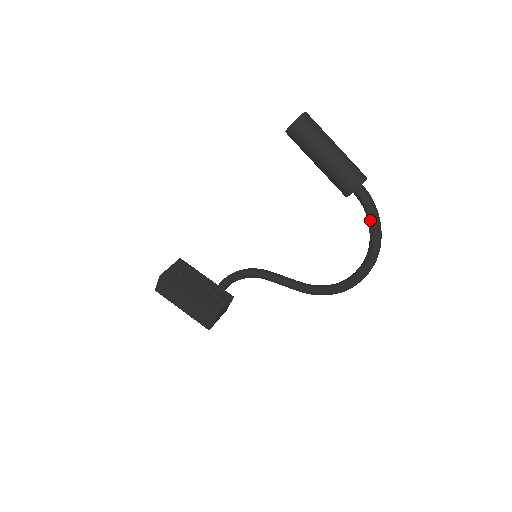
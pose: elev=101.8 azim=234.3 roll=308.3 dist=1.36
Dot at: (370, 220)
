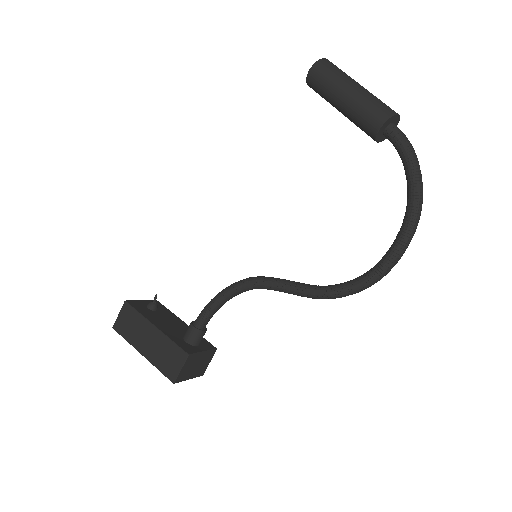
Dot at: (407, 161)
